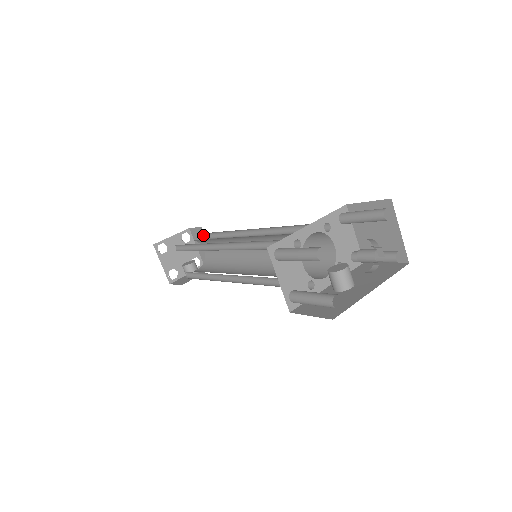
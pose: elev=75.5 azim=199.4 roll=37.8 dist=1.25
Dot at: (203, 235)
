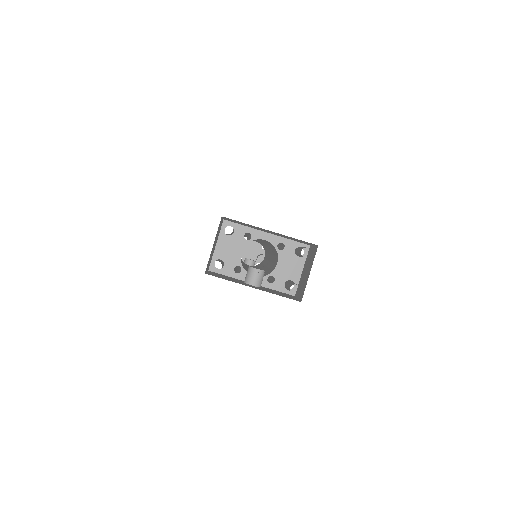
Dot at: occluded
